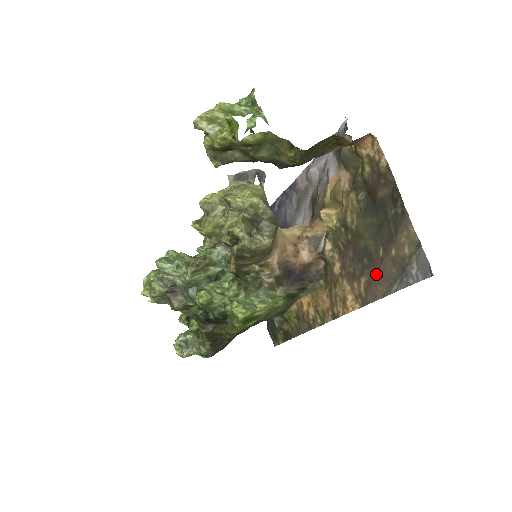
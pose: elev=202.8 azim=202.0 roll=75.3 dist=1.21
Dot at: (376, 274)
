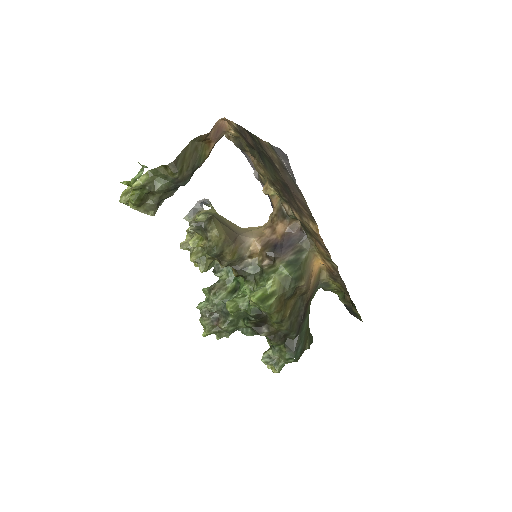
Dot at: (292, 191)
